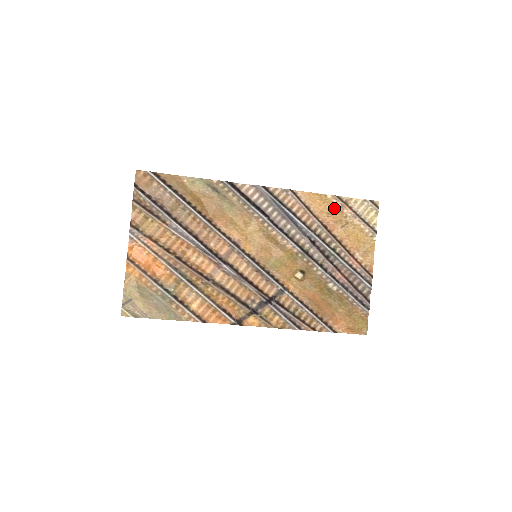
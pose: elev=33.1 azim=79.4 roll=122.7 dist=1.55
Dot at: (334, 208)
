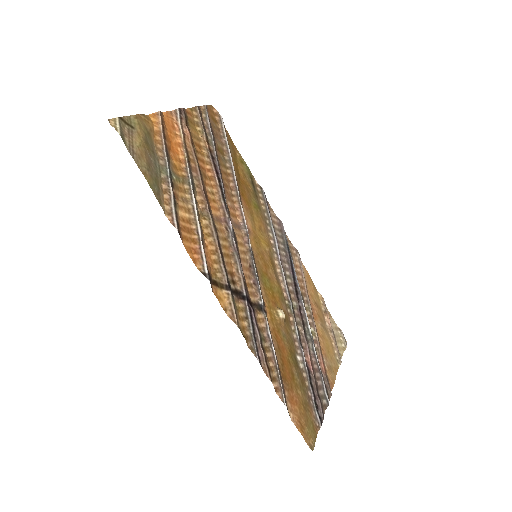
Dot at: (320, 306)
